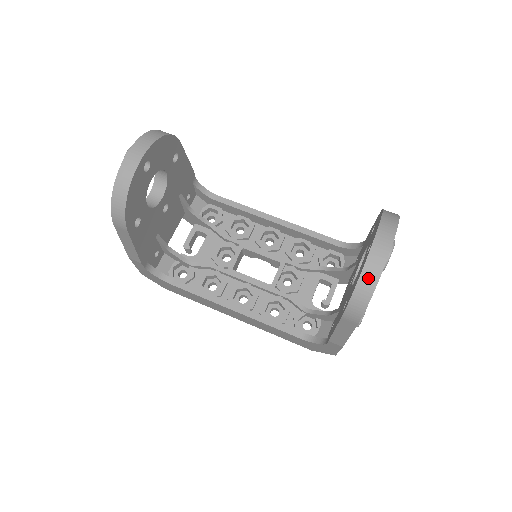
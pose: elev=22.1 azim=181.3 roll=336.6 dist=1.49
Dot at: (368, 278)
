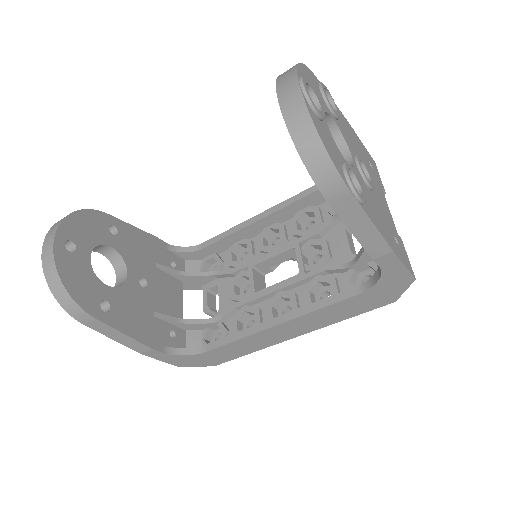
Dot at: (300, 129)
